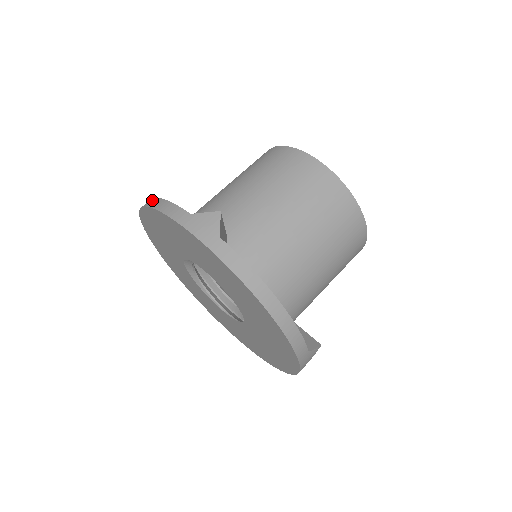
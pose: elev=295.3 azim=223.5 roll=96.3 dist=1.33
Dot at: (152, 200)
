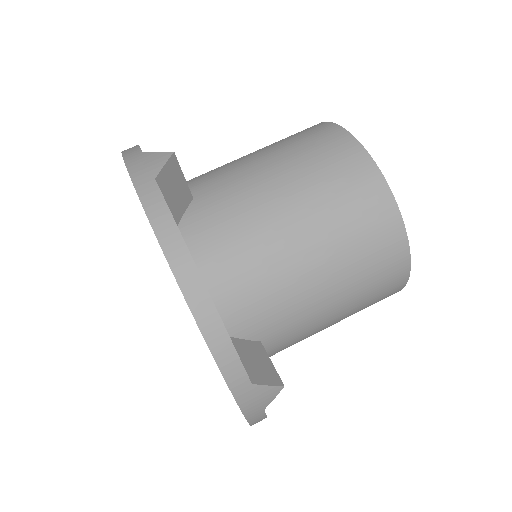
Dot at: occluded
